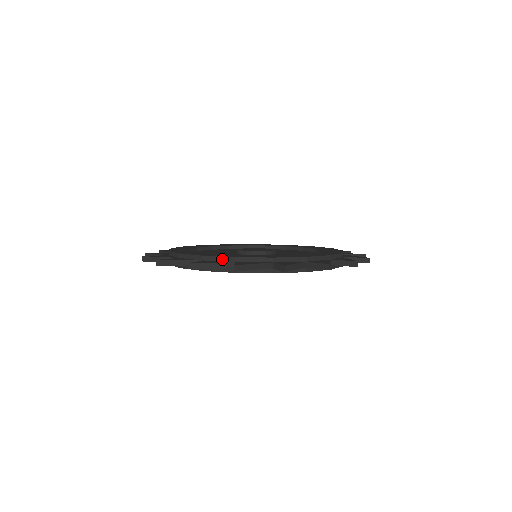
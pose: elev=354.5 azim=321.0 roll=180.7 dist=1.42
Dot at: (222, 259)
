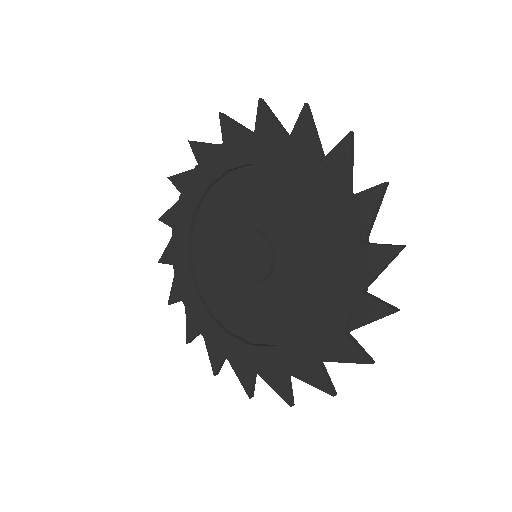
Dot at: occluded
